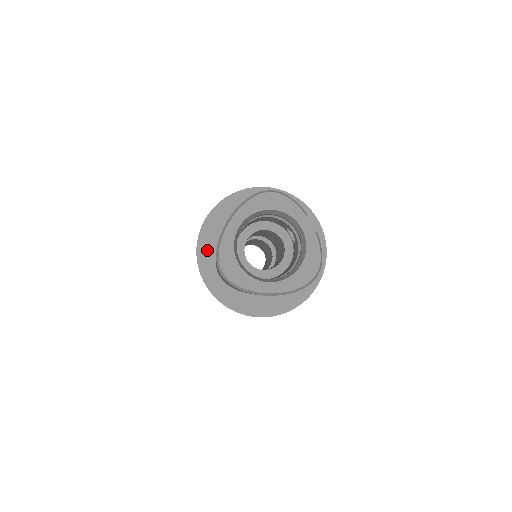
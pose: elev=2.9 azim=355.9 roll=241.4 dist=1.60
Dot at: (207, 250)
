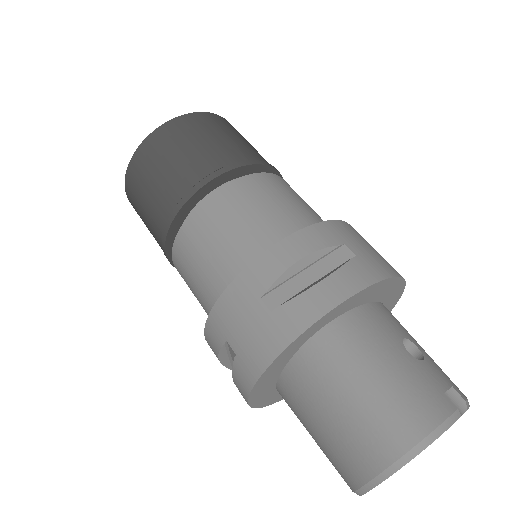
Dot at: (265, 398)
